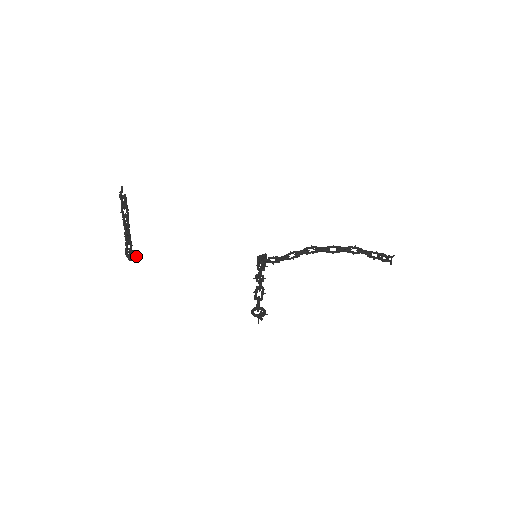
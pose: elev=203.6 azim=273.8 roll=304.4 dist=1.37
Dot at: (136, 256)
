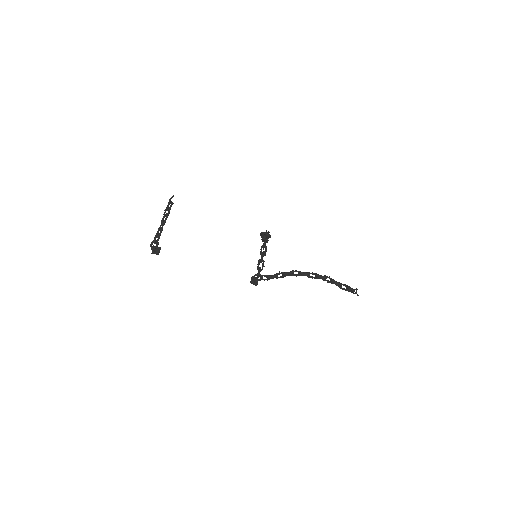
Dot at: (158, 249)
